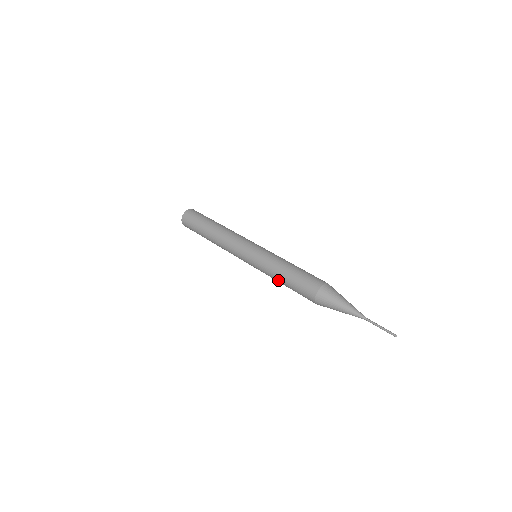
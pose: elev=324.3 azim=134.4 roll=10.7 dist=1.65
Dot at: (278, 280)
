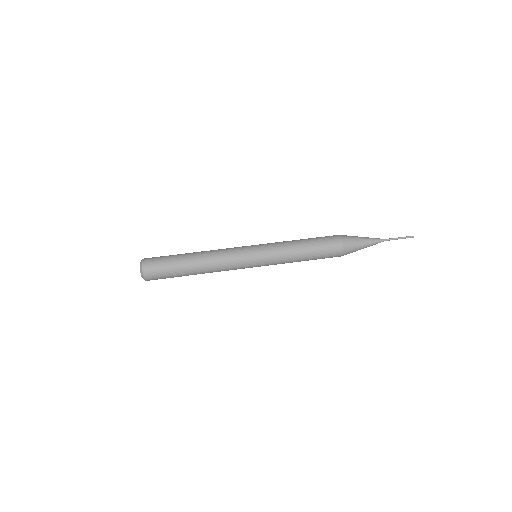
Dot at: occluded
